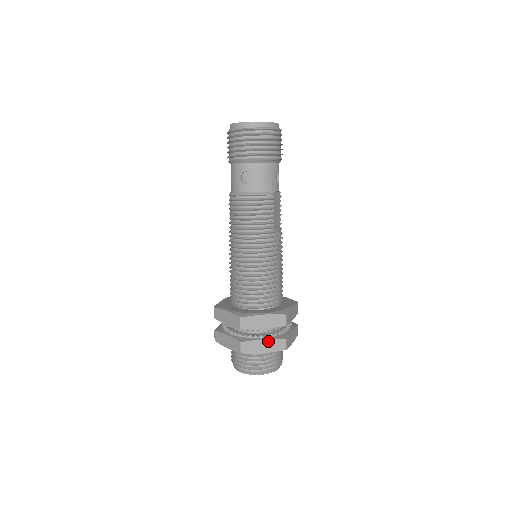
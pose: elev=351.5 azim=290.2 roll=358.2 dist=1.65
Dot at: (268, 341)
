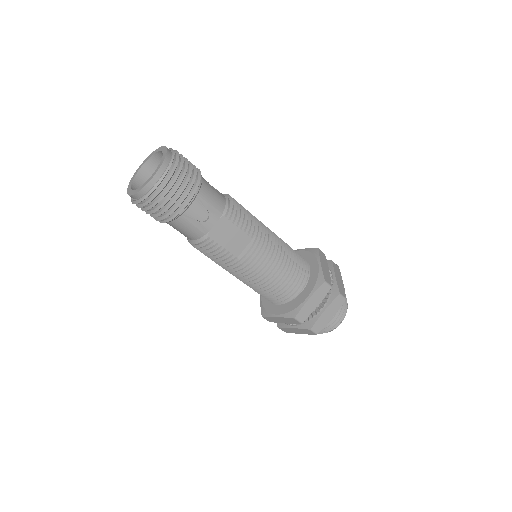
Dot at: (297, 329)
